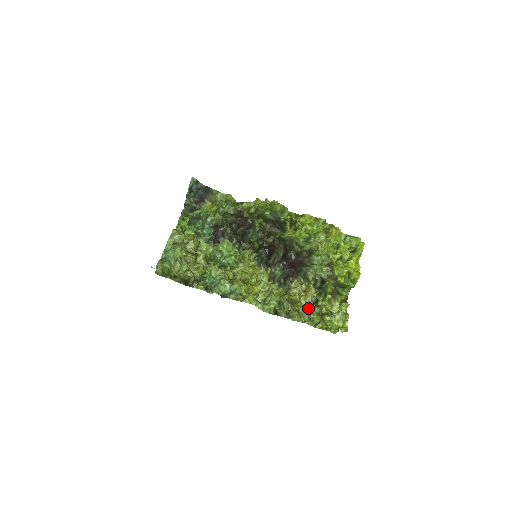
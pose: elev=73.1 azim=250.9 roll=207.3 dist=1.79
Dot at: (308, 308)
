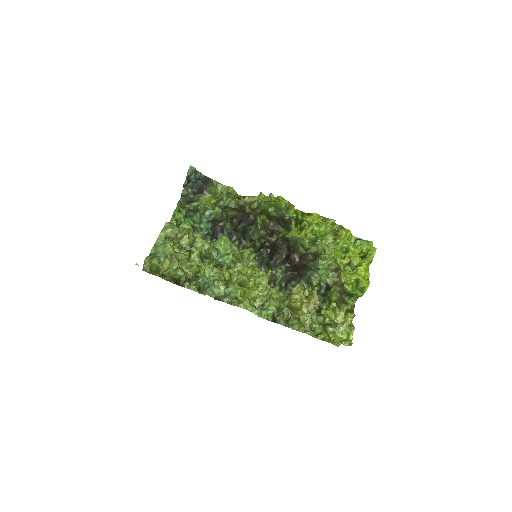
Dot at: (310, 317)
